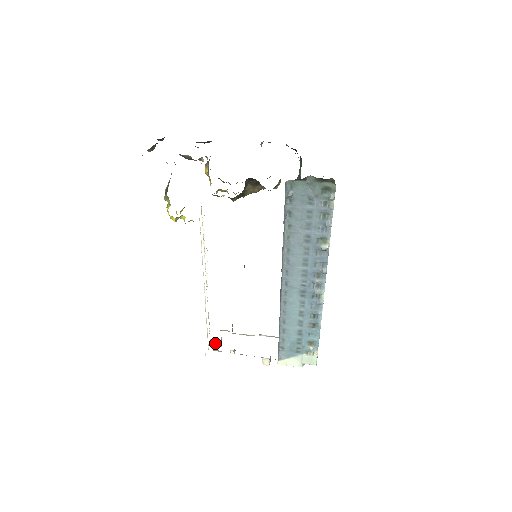
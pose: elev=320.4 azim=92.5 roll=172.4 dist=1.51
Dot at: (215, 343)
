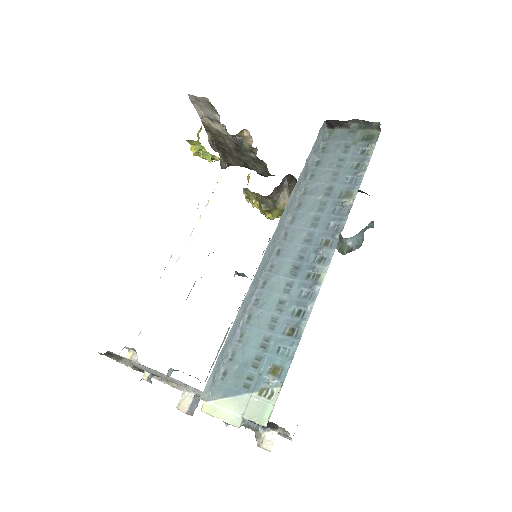
Dot at: (132, 360)
